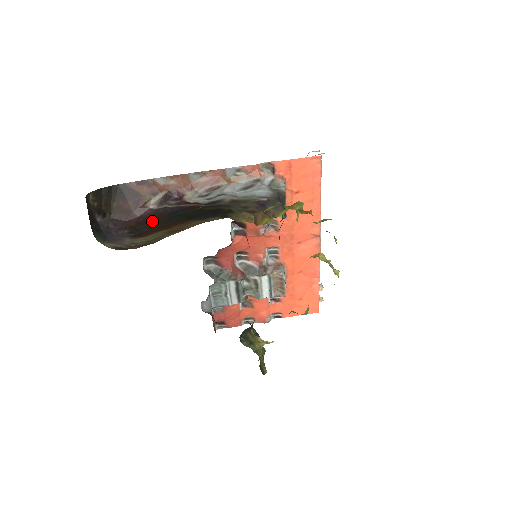
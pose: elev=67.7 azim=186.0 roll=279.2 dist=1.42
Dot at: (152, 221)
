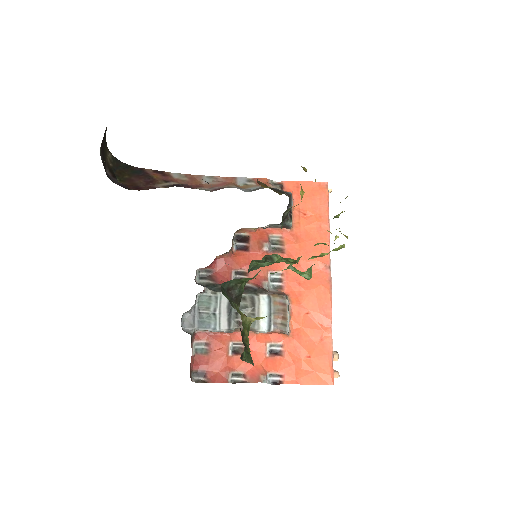
Dot at: occluded
